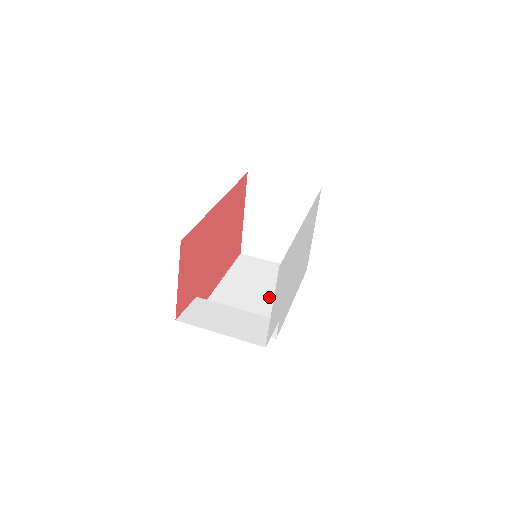
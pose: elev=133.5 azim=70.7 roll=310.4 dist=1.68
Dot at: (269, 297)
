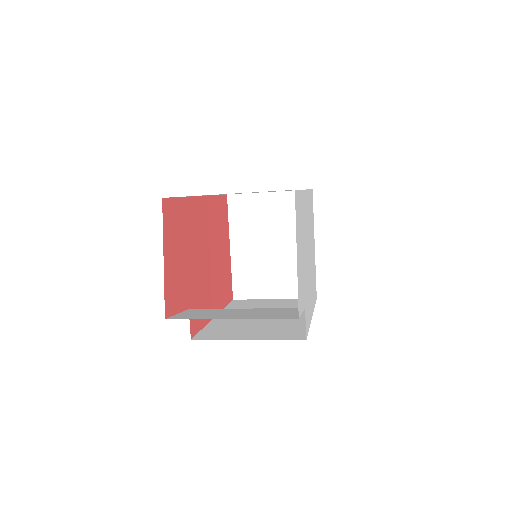
Dot at: occluded
